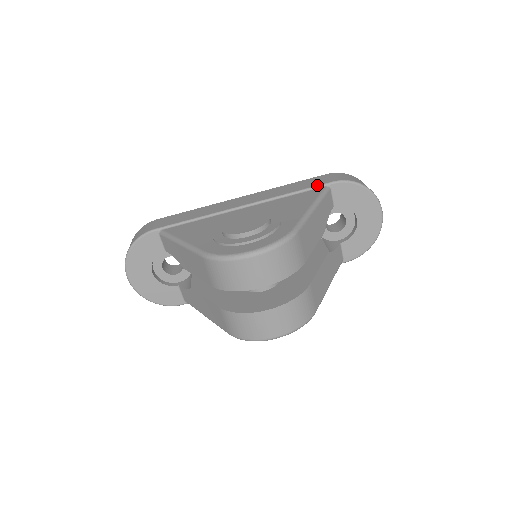
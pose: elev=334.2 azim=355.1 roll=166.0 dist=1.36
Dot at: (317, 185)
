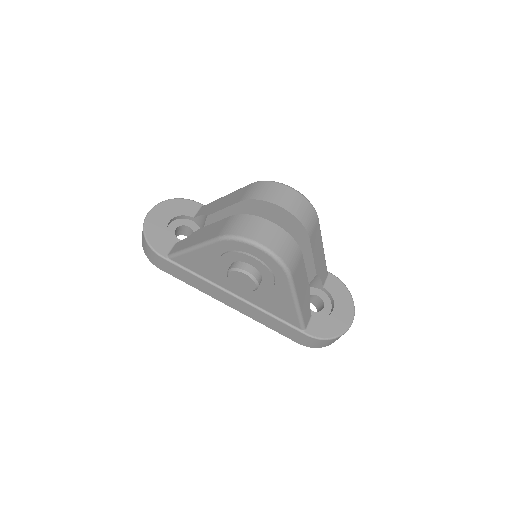
Dot at: occluded
